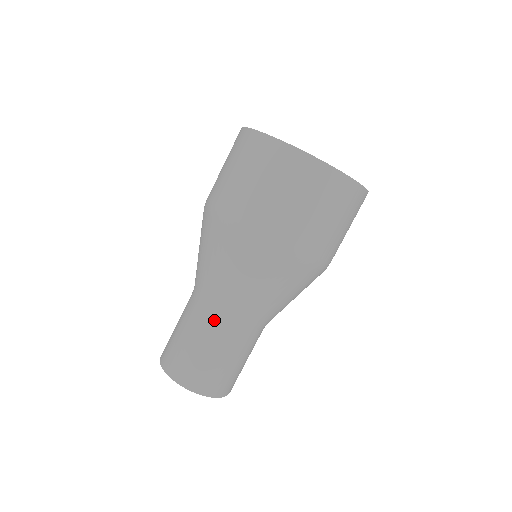
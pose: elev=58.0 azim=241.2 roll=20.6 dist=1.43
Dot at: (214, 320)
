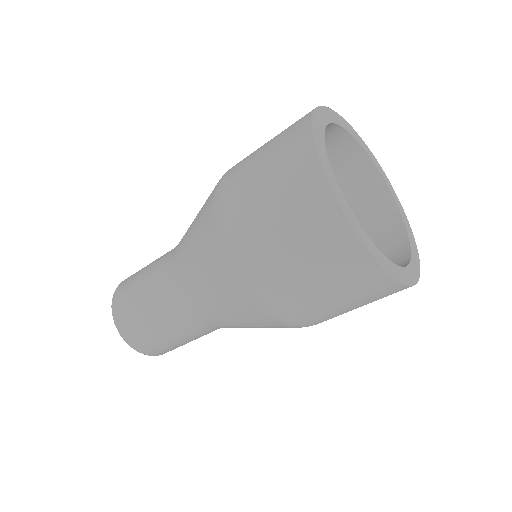
Dot at: (181, 316)
